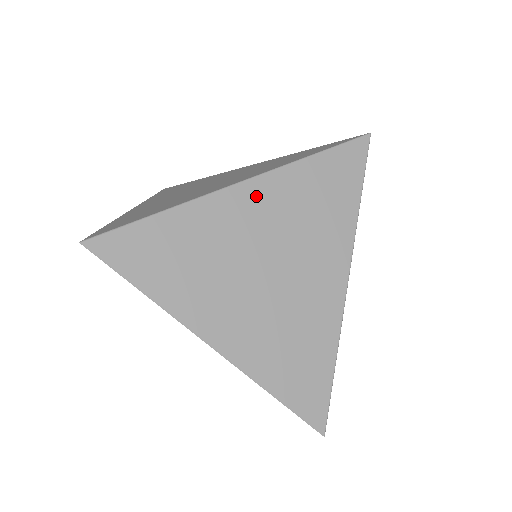
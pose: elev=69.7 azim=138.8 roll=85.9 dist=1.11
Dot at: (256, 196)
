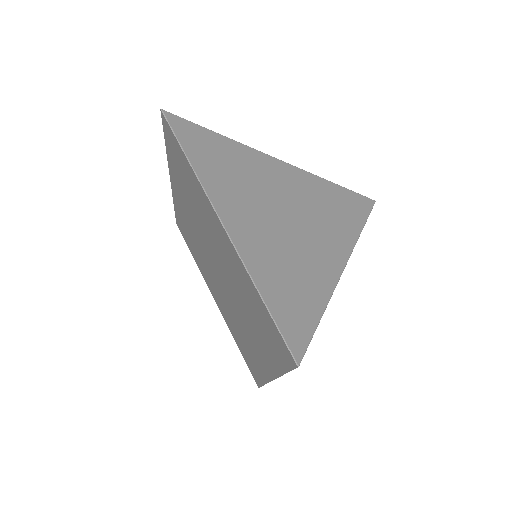
Dot at: (291, 175)
